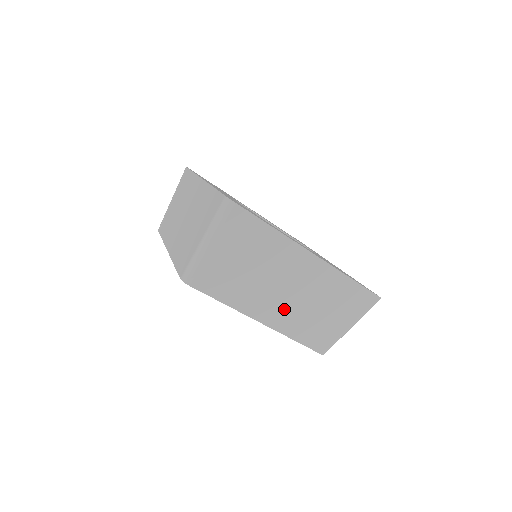
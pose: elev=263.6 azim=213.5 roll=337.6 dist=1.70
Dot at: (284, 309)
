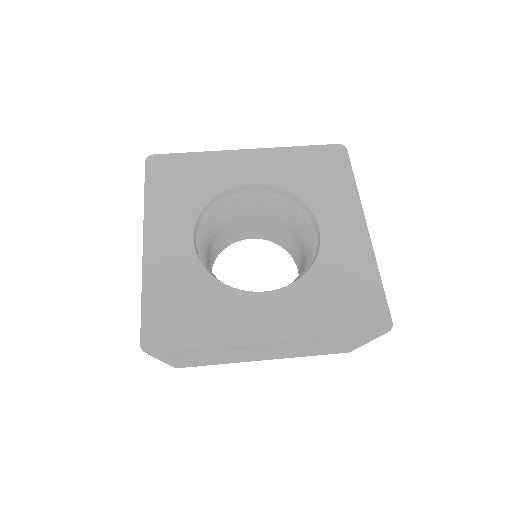
Dot at: (278, 355)
